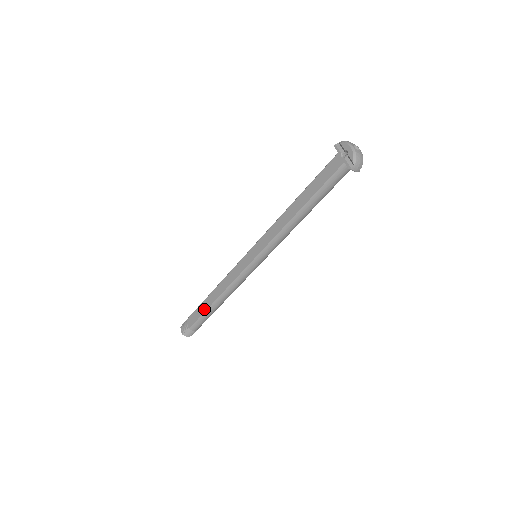
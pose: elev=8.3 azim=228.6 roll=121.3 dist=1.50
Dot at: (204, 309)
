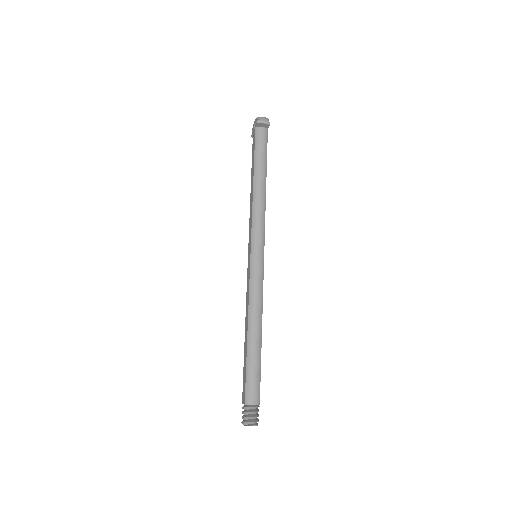
Dot at: (245, 359)
